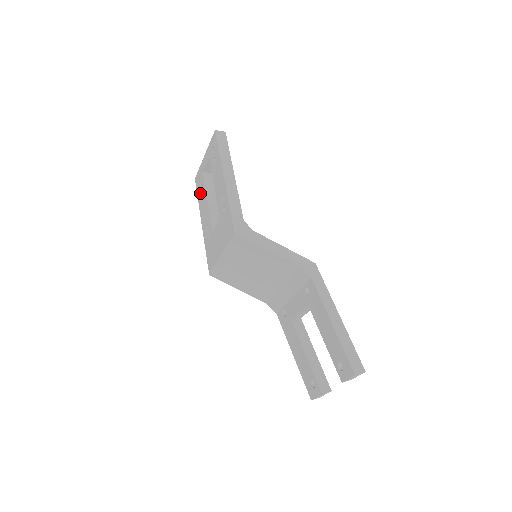
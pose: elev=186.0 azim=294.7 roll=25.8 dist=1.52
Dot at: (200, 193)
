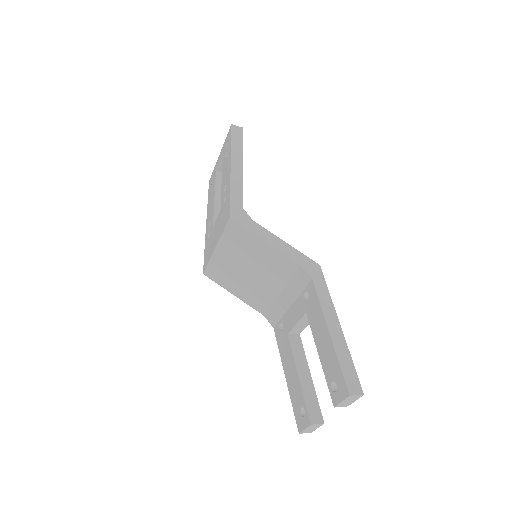
Dot at: (210, 193)
